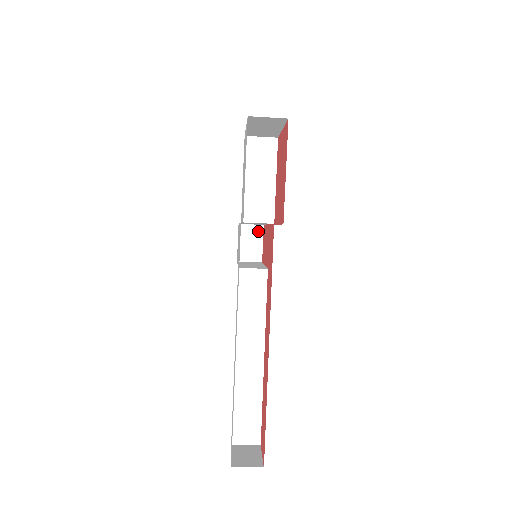
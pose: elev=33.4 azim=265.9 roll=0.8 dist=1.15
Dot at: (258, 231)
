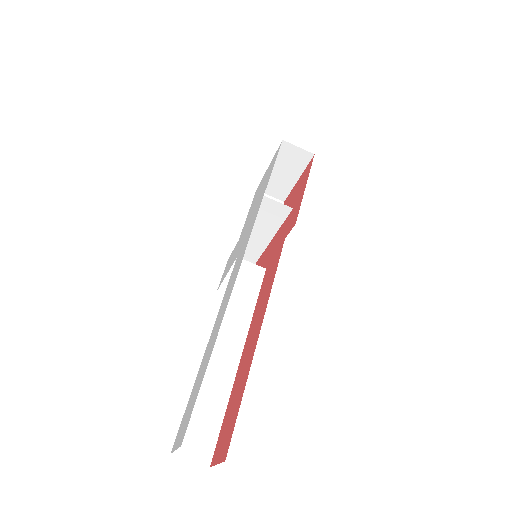
Dot at: occluded
